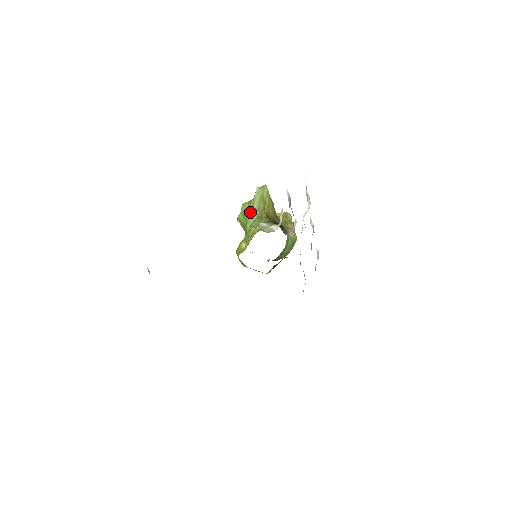
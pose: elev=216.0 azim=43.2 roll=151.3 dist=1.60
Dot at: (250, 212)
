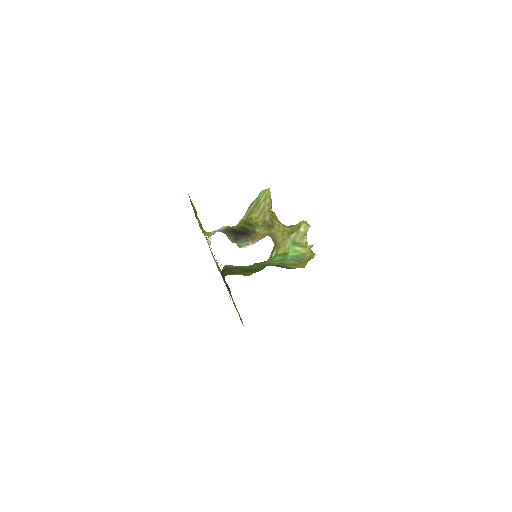
Dot at: occluded
